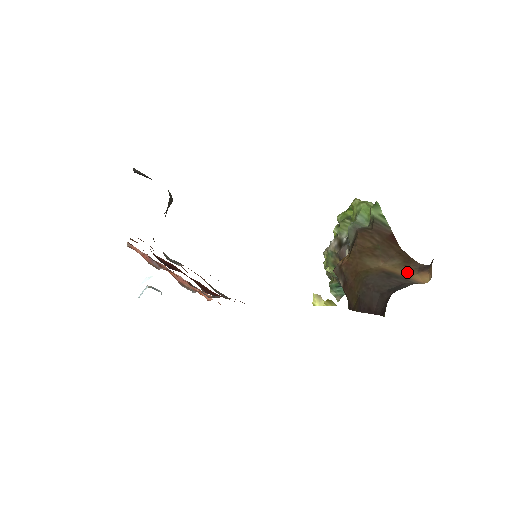
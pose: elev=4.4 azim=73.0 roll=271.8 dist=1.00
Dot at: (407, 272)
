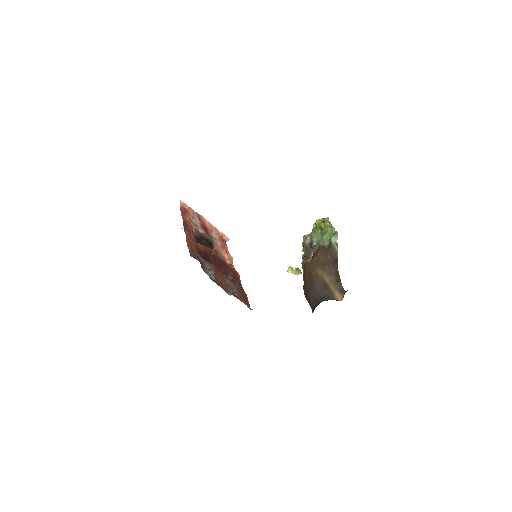
Dot at: (334, 289)
